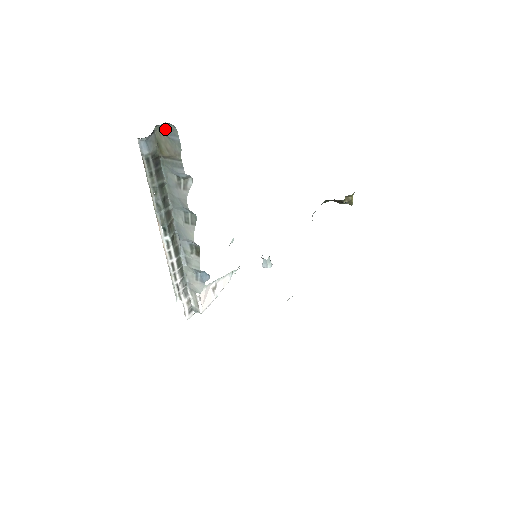
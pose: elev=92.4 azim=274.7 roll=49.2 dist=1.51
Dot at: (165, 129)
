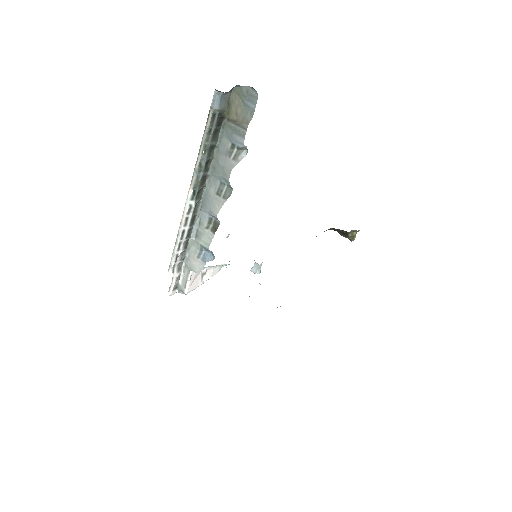
Dot at: (245, 92)
